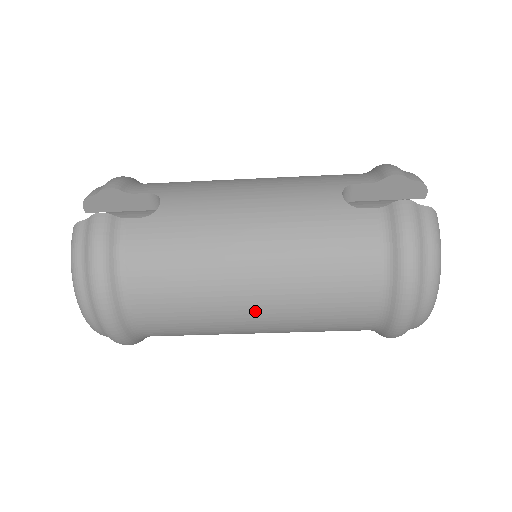
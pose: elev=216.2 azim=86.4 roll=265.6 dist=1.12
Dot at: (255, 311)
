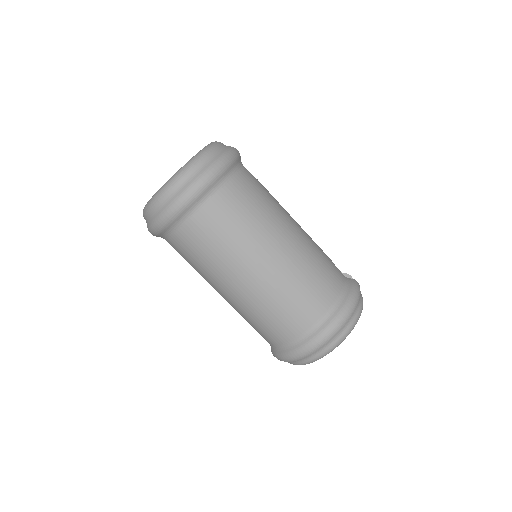
Dot at: (268, 260)
